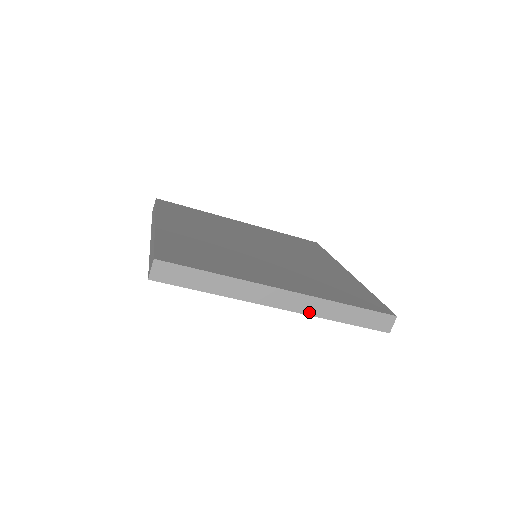
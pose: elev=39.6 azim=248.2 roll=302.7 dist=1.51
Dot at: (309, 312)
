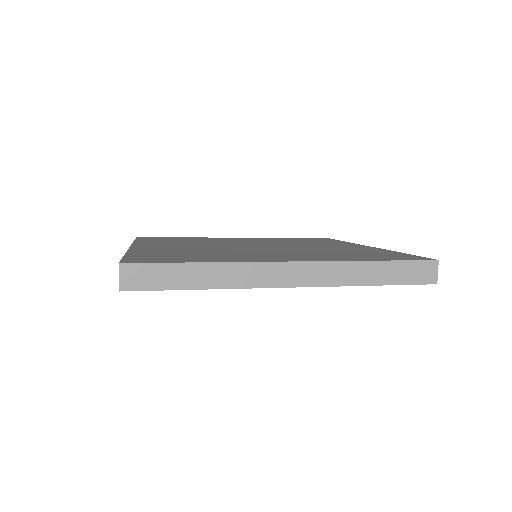
Dot at: (329, 282)
